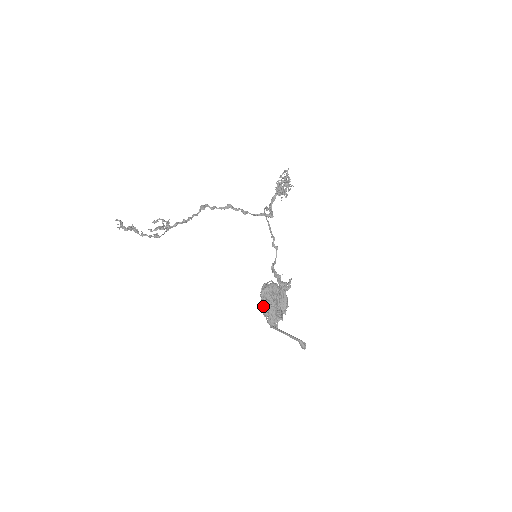
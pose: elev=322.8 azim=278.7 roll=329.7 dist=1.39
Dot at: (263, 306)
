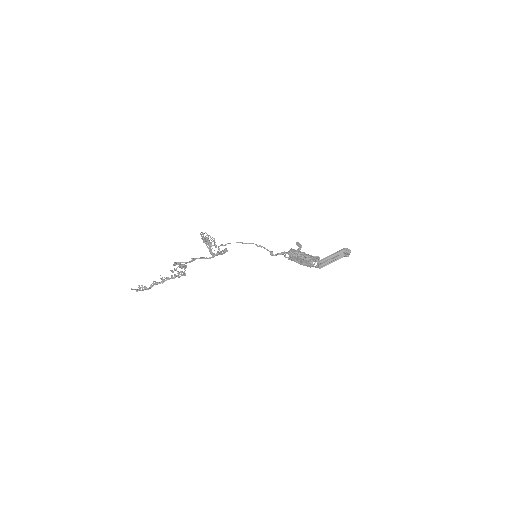
Dot at: (303, 257)
